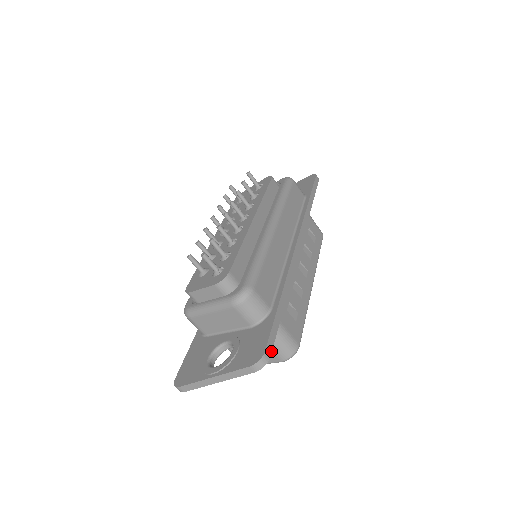
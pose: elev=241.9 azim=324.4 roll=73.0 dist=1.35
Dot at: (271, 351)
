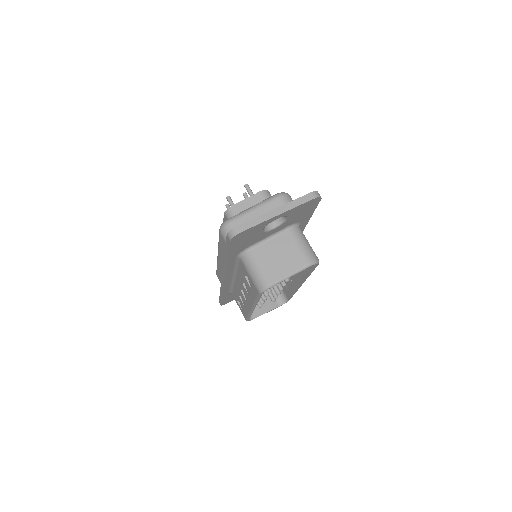
Dot at: (319, 201)
